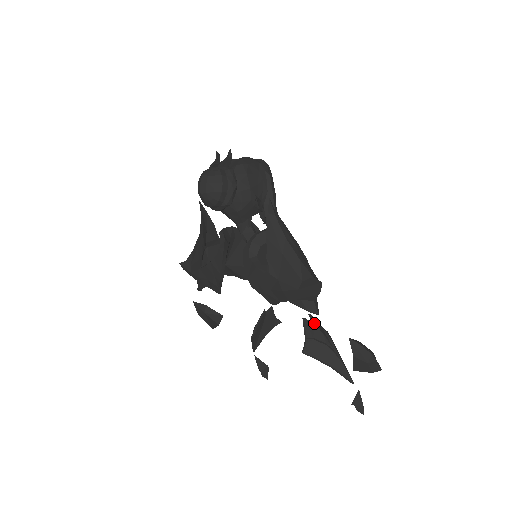
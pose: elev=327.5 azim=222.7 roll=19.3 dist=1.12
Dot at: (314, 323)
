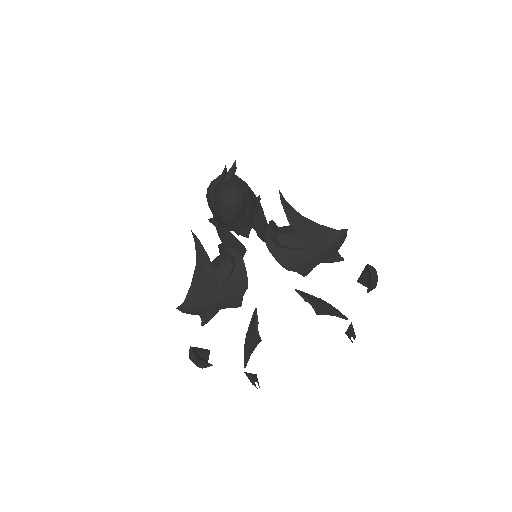
Dot at: (304, 293)
